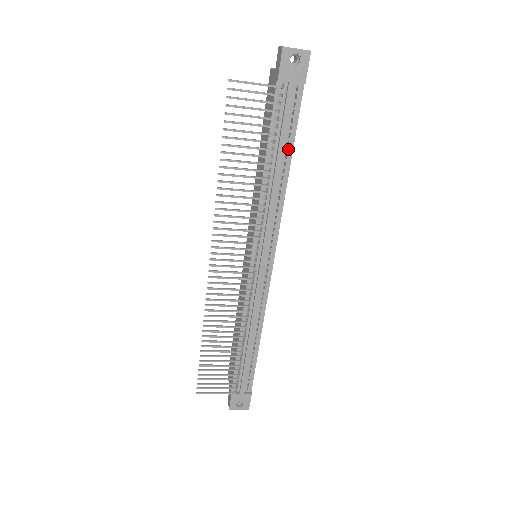
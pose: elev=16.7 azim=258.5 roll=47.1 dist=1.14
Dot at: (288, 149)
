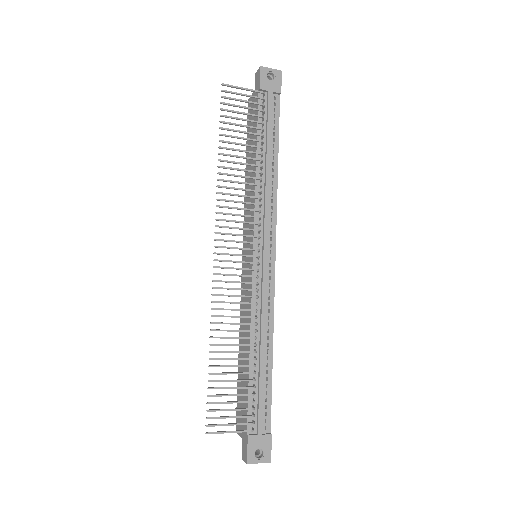
Dot at: (274, 145)
